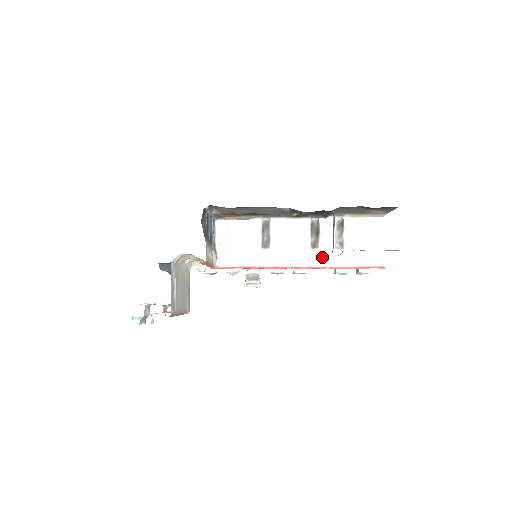
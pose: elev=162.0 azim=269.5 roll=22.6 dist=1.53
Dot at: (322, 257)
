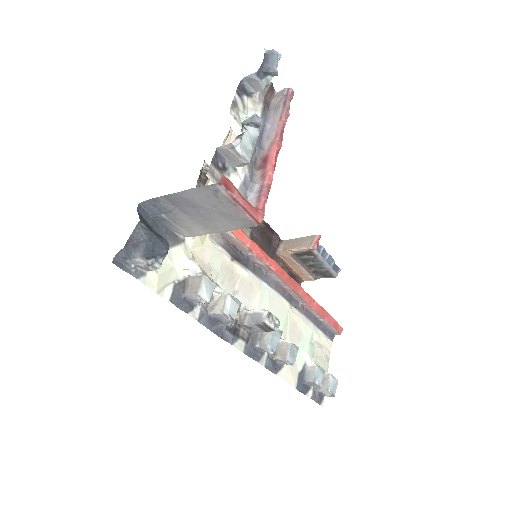
Dot at: occluded
